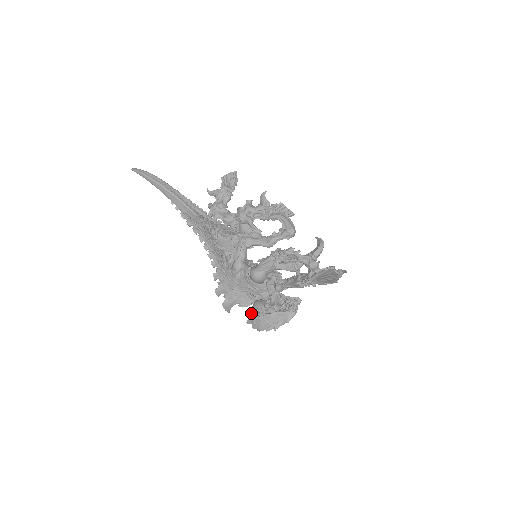
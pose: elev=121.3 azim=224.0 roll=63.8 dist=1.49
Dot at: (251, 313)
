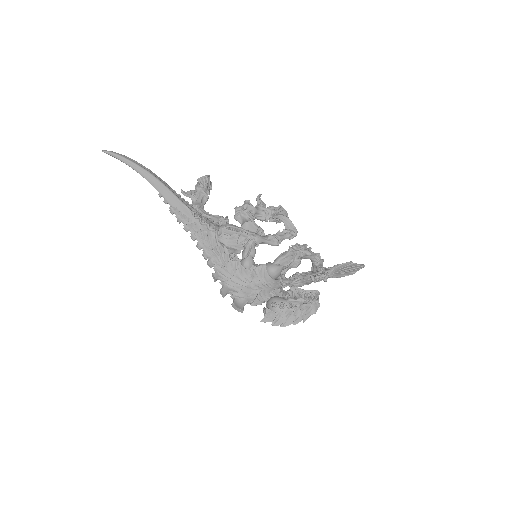
Dot at: (270, 310)
